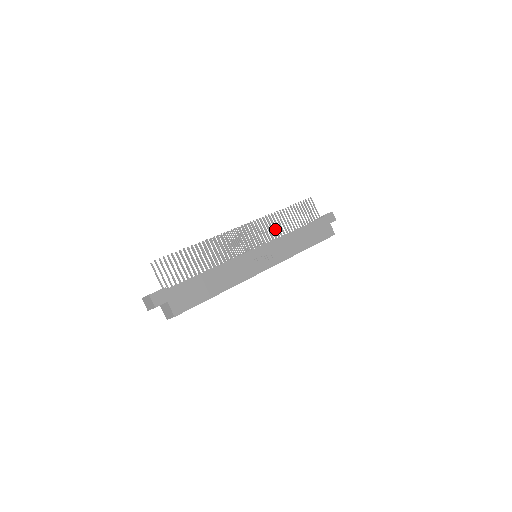
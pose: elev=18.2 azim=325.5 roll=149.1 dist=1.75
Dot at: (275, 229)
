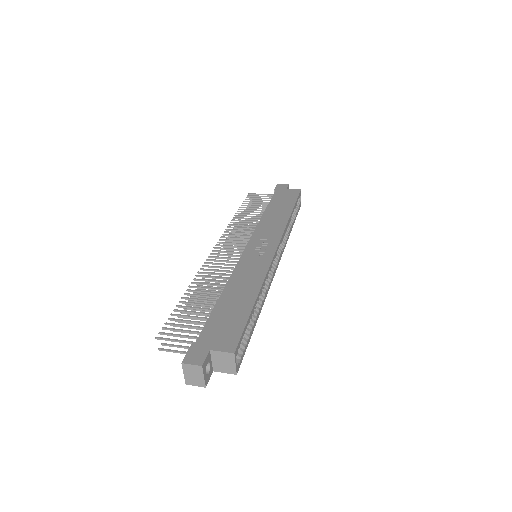
Dot at: (246, 228)
